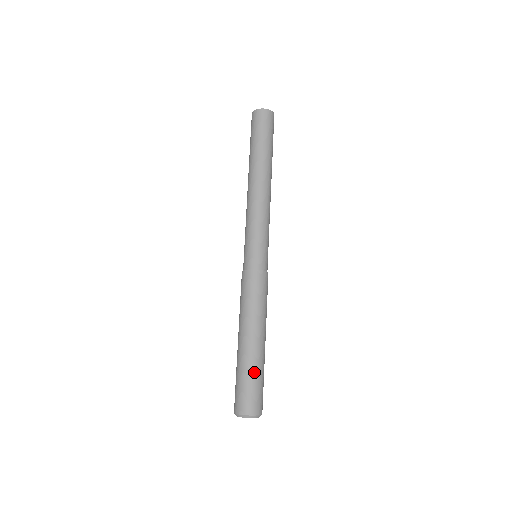
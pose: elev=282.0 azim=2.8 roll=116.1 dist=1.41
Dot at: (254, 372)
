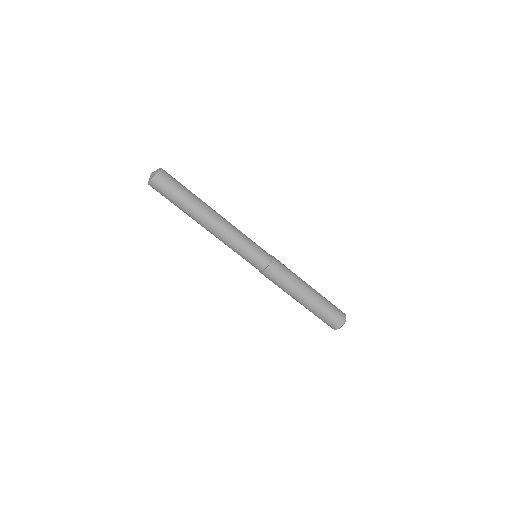
Dot at: (315, 314)
